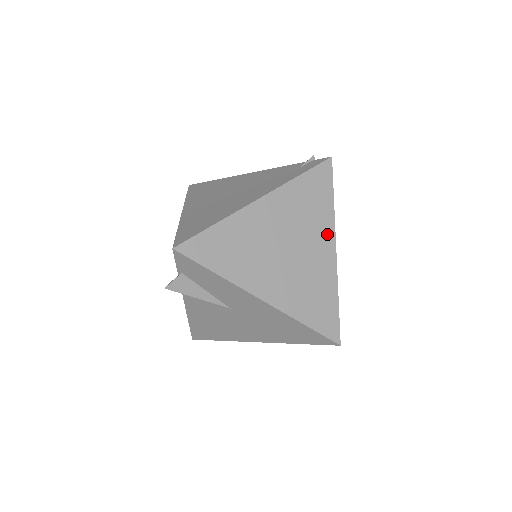
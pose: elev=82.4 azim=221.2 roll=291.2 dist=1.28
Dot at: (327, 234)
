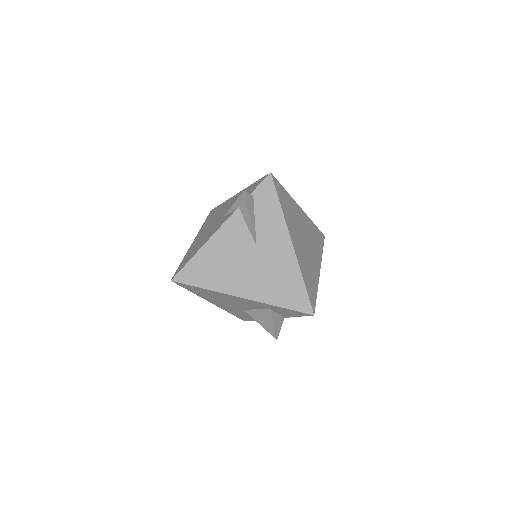
Dot at: (318, 260)
